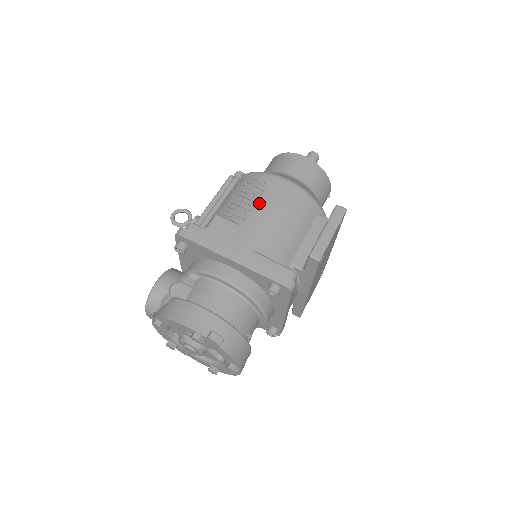
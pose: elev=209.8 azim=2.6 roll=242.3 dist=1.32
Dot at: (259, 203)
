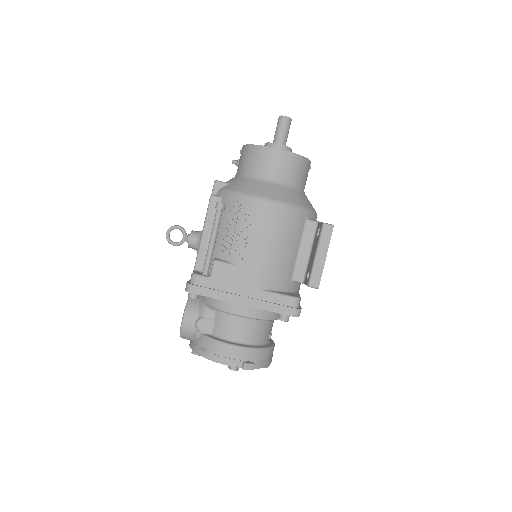
Dot at: (250, 237)
